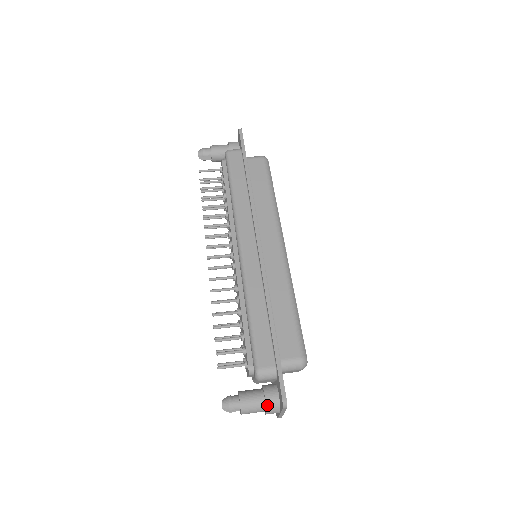
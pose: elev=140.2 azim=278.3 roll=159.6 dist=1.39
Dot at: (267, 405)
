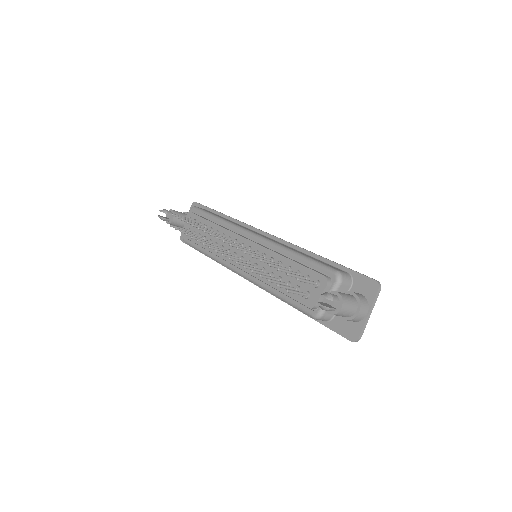
Dot at: (359, 298)
